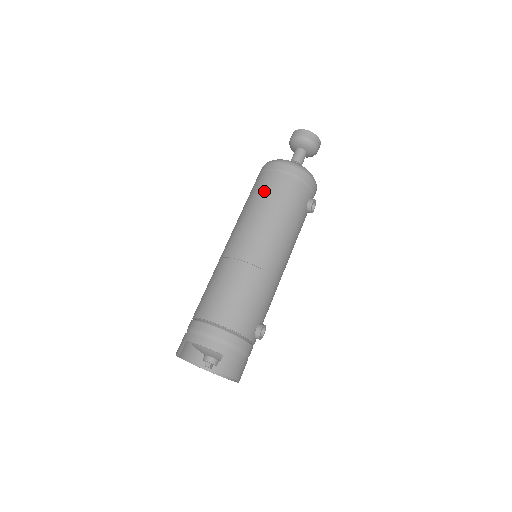
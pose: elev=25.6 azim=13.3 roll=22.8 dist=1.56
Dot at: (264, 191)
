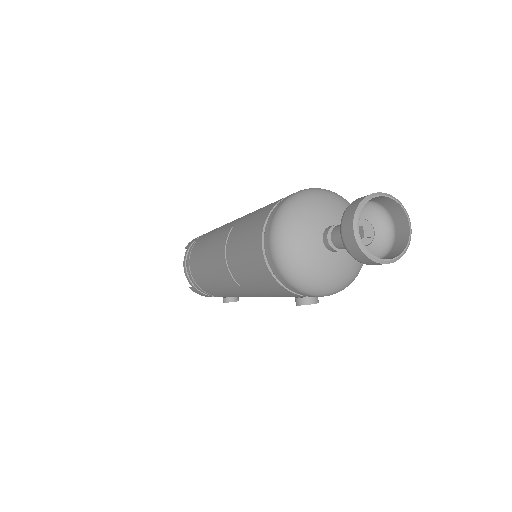
Dot at: (246, 241)
